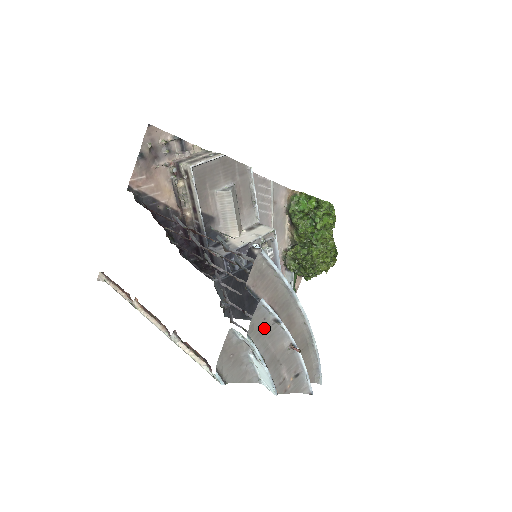
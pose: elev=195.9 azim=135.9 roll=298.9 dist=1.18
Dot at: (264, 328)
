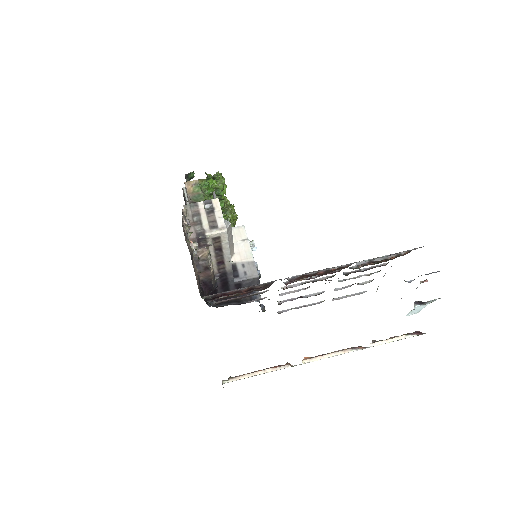
Dot at: occluded
